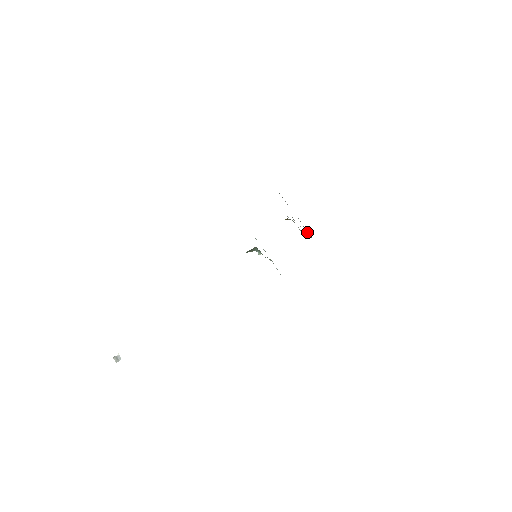
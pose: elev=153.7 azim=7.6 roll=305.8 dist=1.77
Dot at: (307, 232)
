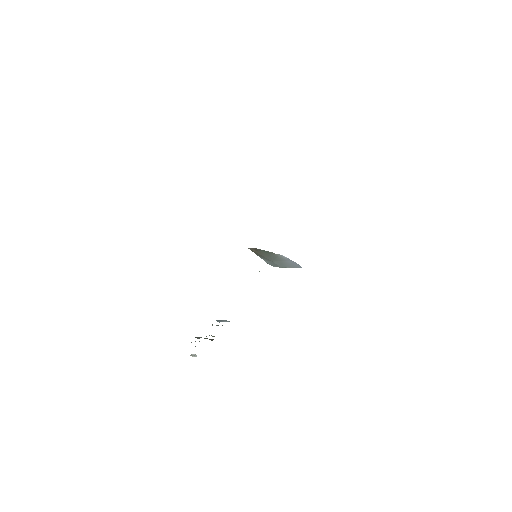
Dot at: occluded
